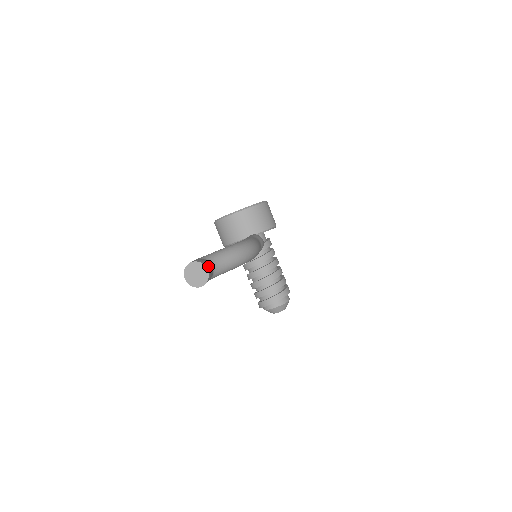
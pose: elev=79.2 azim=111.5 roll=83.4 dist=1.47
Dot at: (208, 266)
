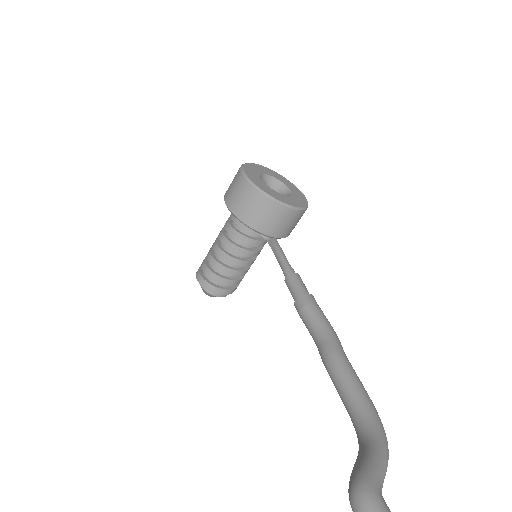
Dot at: out of frame
